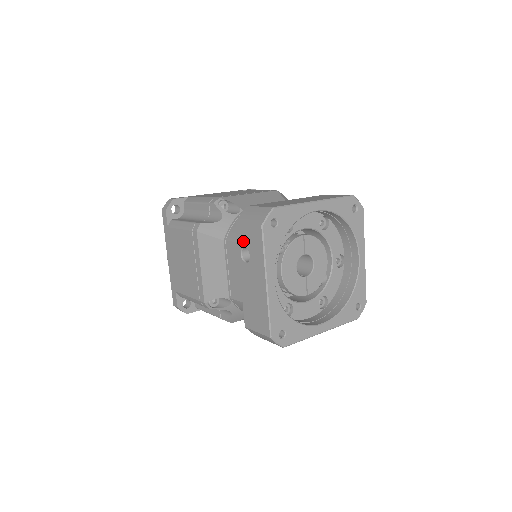
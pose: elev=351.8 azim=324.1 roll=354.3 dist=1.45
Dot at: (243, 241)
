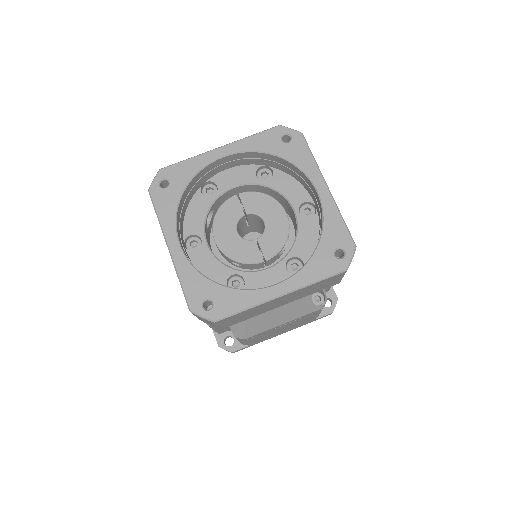
Dot at: occluded
